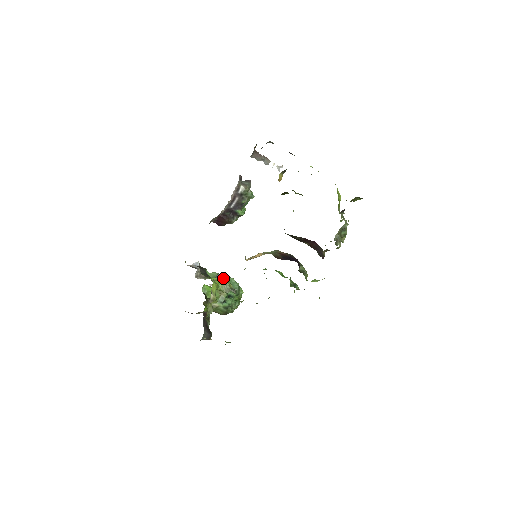
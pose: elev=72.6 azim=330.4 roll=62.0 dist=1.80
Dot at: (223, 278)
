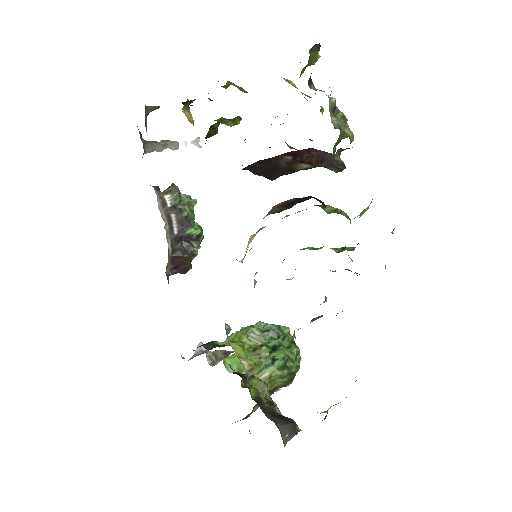
Dot at: occluded
